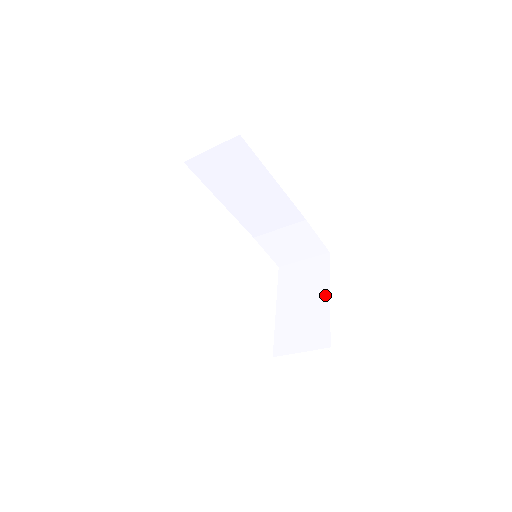
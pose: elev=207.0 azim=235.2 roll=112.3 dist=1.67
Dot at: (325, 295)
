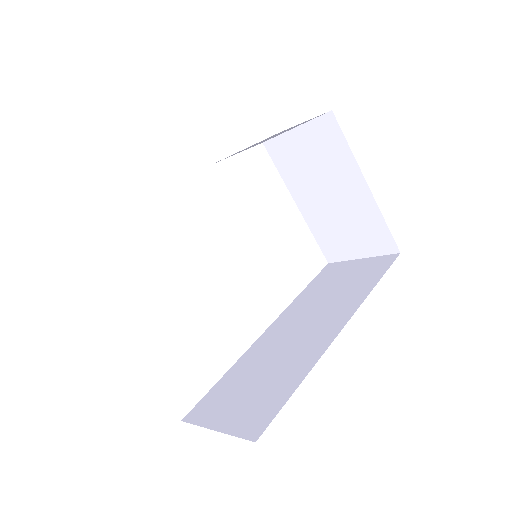
Dot at: (359, 184)
